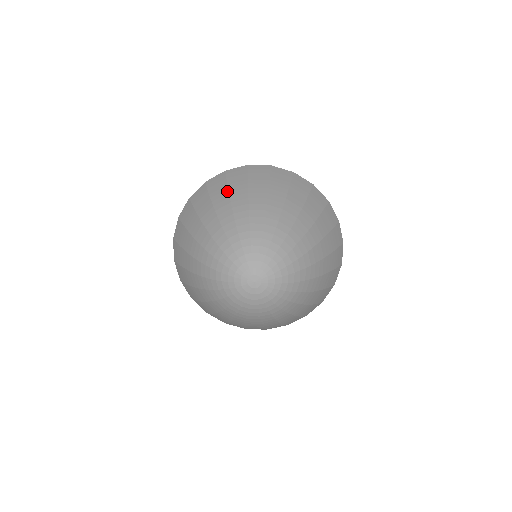
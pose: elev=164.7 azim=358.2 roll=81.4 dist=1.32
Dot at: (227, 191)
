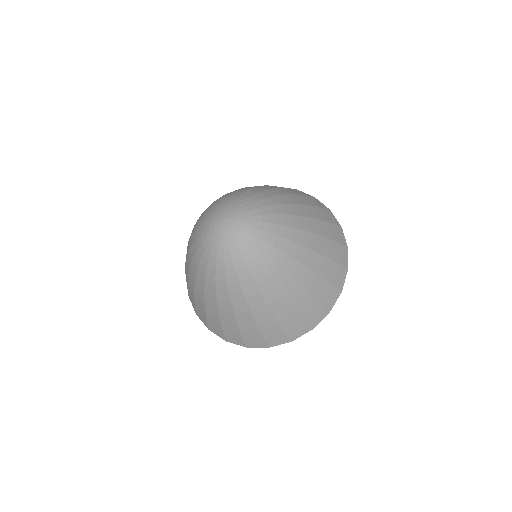
Dot at: (264, 185)
